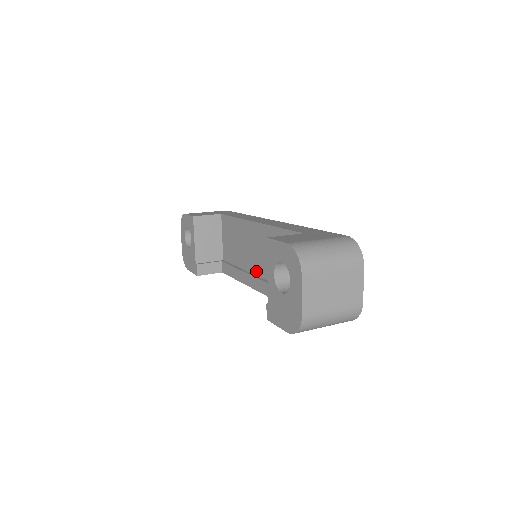
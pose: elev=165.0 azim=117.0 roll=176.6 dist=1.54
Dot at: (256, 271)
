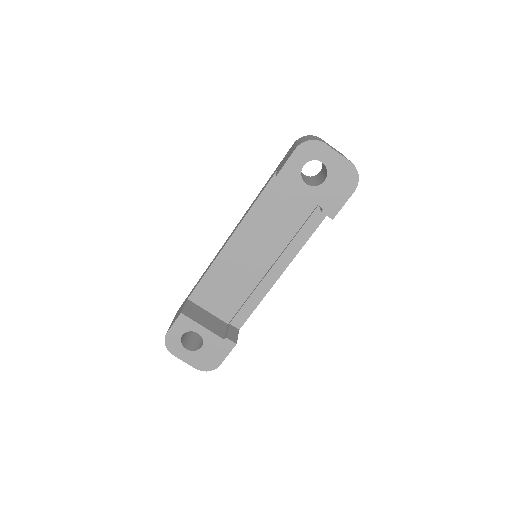
Dot at: (267, 265)
